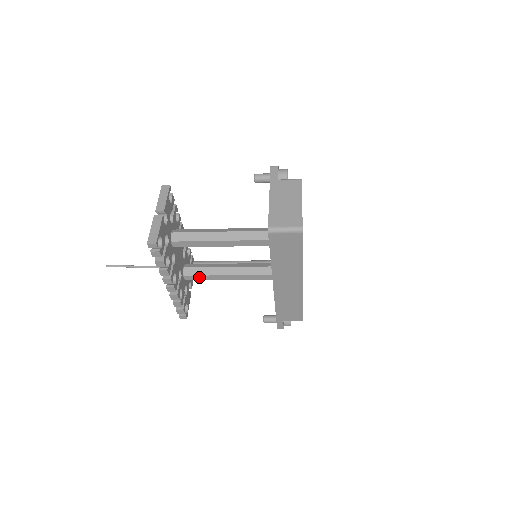
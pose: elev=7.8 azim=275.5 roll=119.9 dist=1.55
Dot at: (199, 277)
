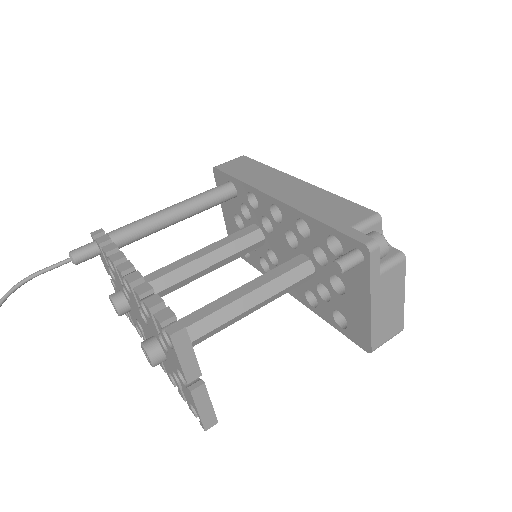
Dot at: occluded
